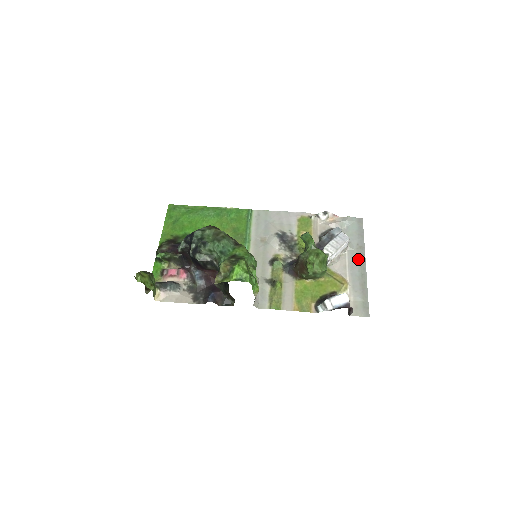
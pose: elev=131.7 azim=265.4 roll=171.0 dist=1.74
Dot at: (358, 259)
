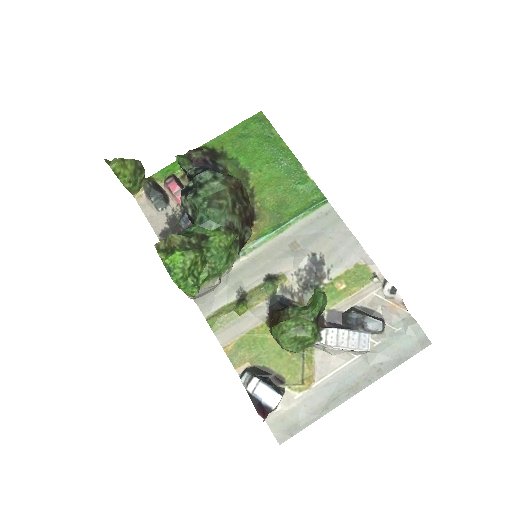
Dot at: (358, 378)
